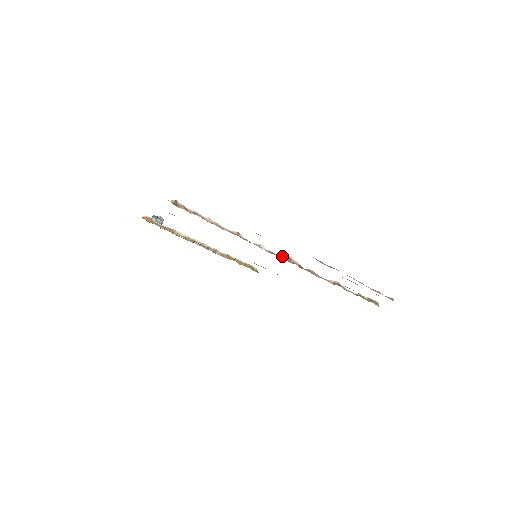
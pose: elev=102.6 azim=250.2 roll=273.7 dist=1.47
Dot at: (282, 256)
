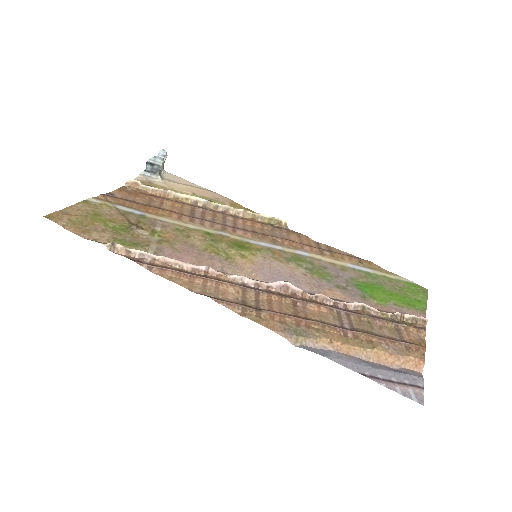
Dot at: (275, 285)
